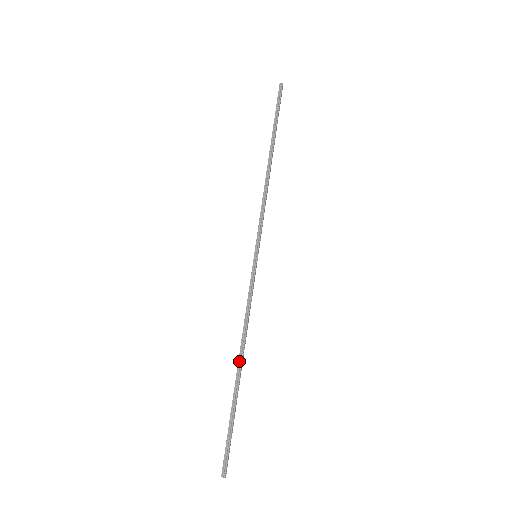
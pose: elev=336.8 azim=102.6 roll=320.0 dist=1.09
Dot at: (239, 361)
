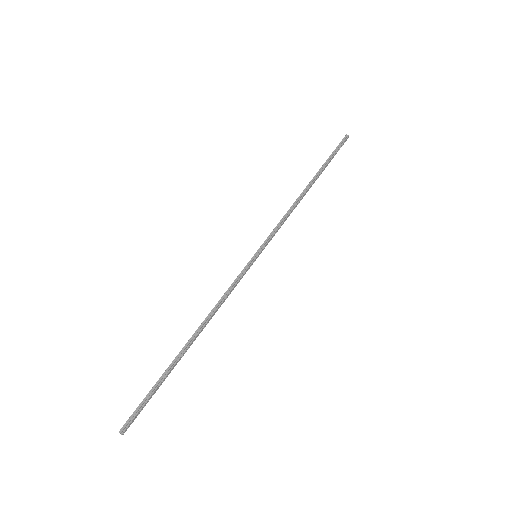
Dot at: (193, 336)
